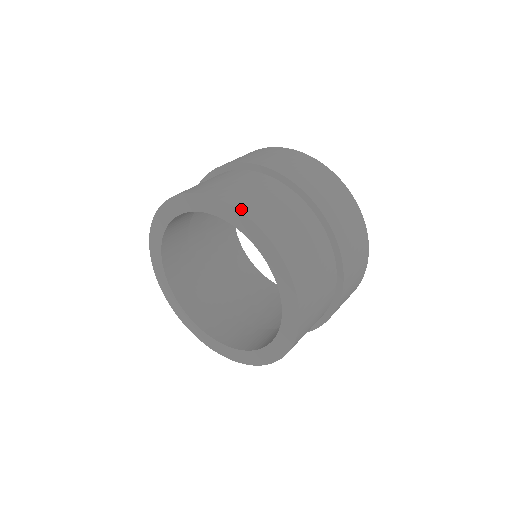
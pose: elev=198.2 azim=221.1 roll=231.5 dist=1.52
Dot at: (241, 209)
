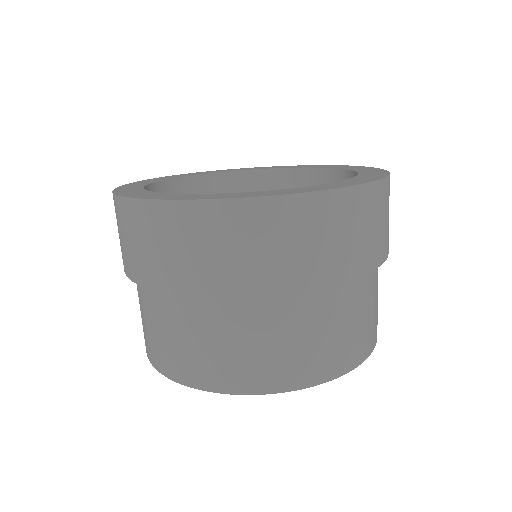
Dot at: (237, 391)
